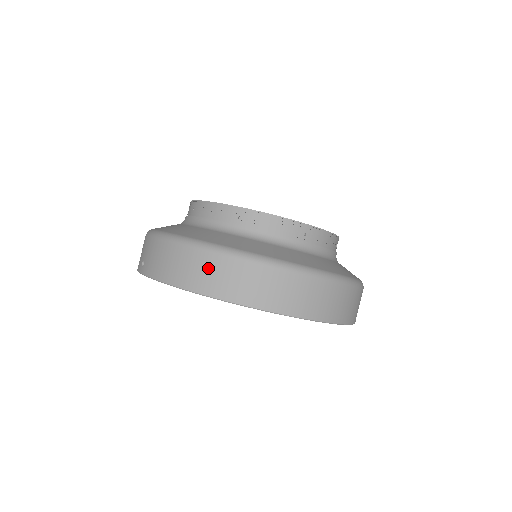
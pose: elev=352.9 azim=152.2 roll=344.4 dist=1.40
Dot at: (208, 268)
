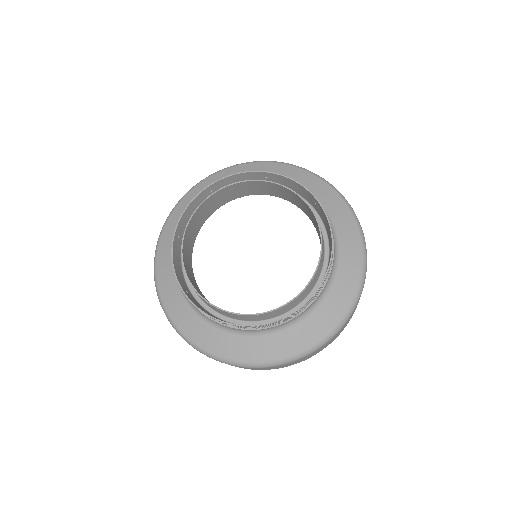
Dot at: occluded
